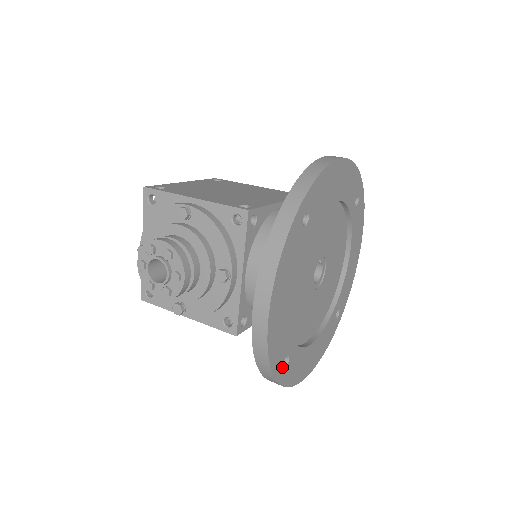
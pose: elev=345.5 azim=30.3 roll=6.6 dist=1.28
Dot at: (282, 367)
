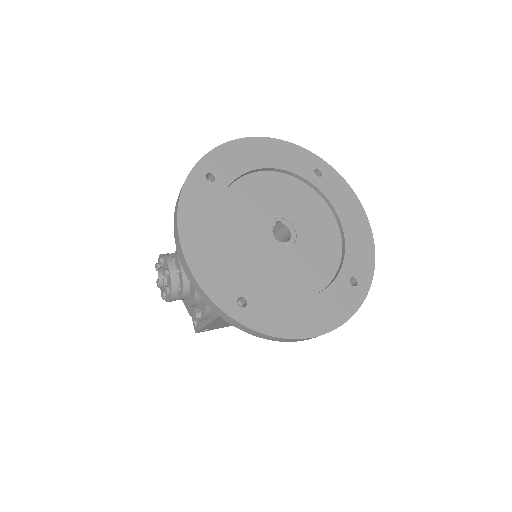
Dot at: (236, 305)
